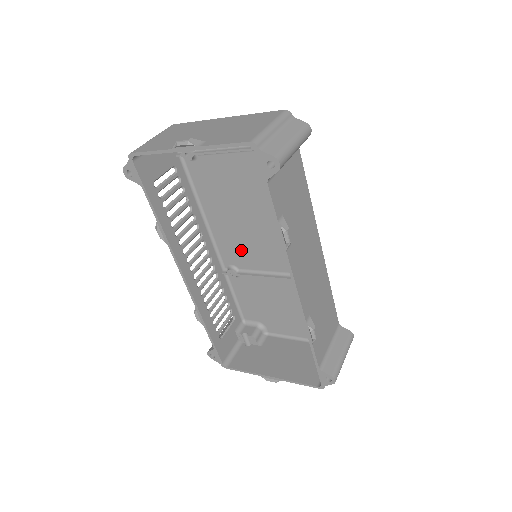
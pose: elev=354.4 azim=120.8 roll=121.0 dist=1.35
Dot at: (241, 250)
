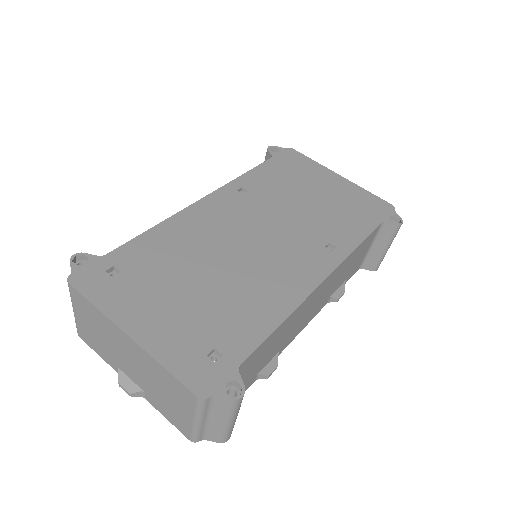
Dot at: (237, 219)
